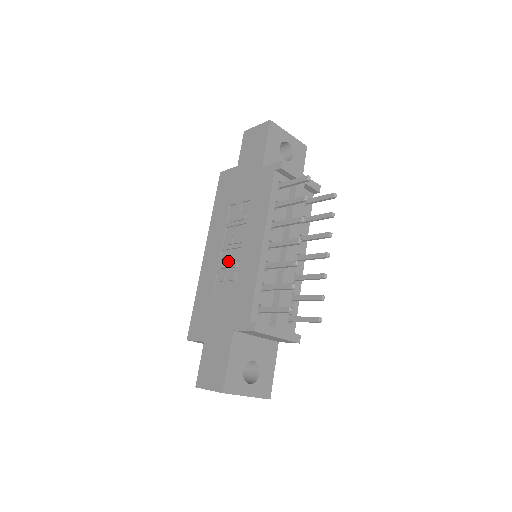
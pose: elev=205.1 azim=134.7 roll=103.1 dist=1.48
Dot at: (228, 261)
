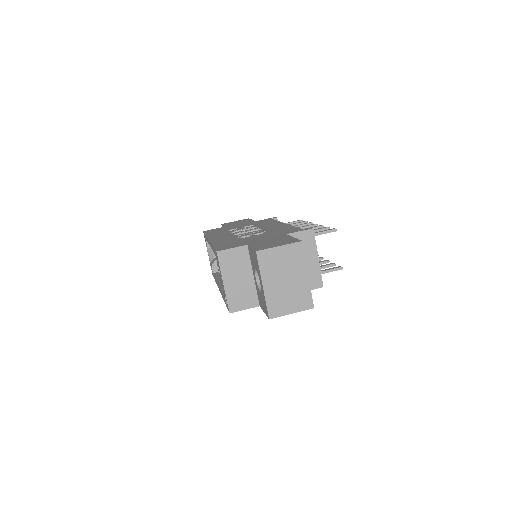
Dot at: (249, 232)
